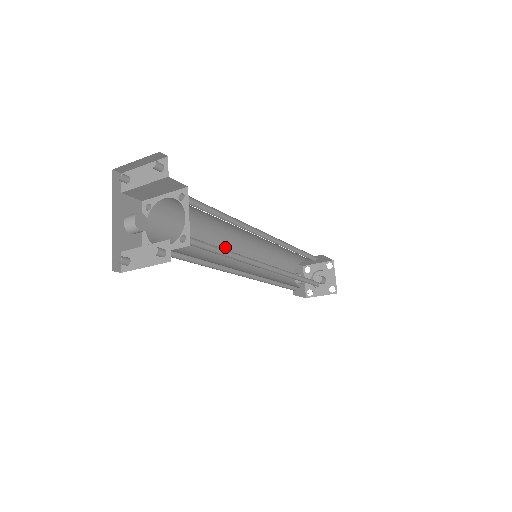
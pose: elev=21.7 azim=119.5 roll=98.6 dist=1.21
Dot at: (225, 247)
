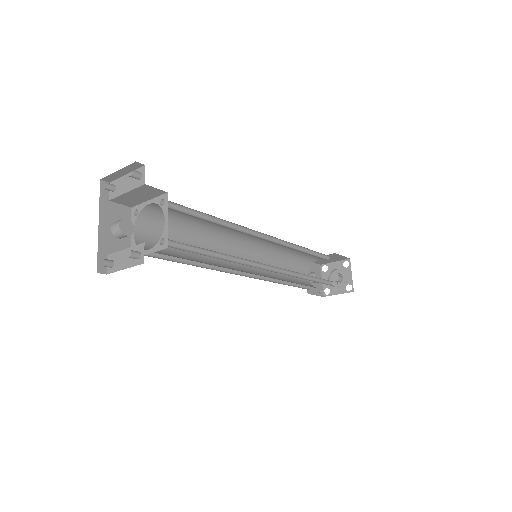
Dot at: (224, 248)
